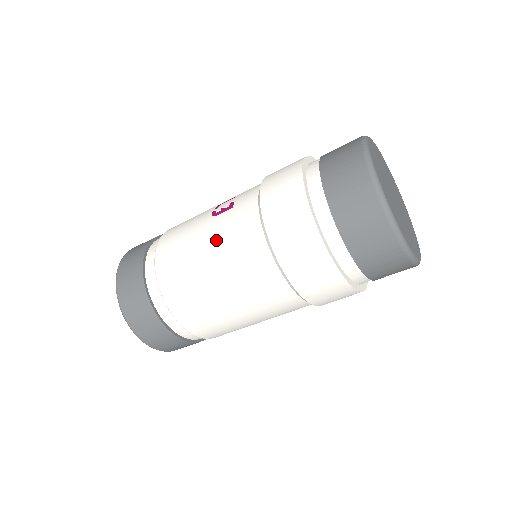
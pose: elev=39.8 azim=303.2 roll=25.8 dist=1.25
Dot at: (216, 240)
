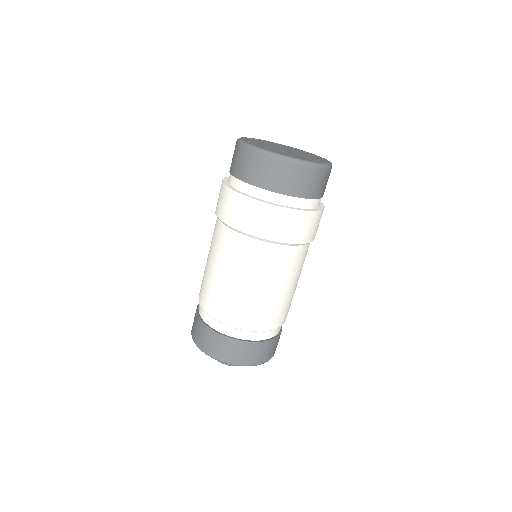
Dot at: (212, 256)
